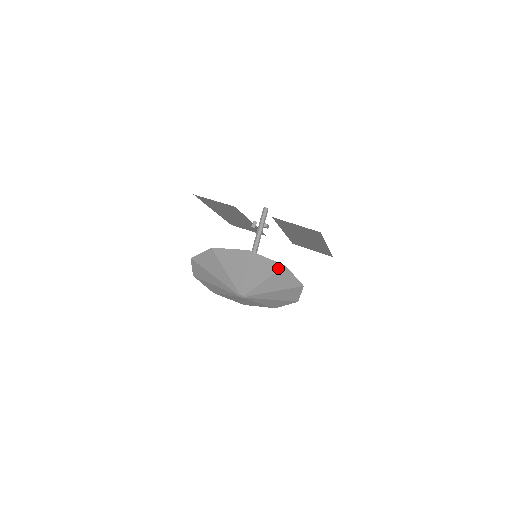
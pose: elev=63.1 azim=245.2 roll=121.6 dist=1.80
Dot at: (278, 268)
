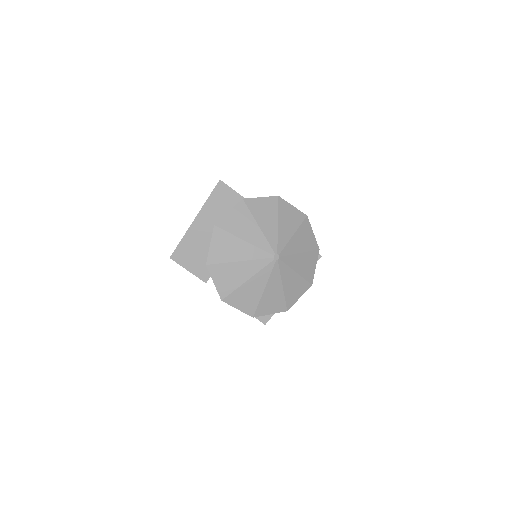
Dot at: (314, 248)
